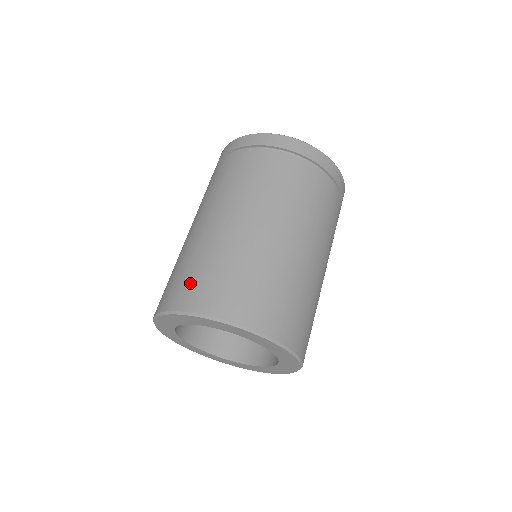
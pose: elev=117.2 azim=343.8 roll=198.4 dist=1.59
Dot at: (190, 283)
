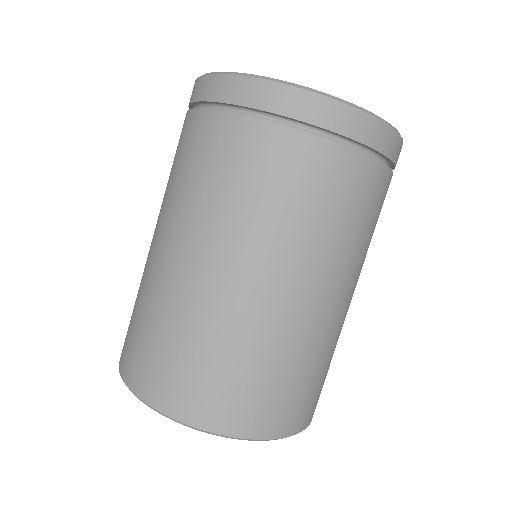
Dot at: (128, 335)
